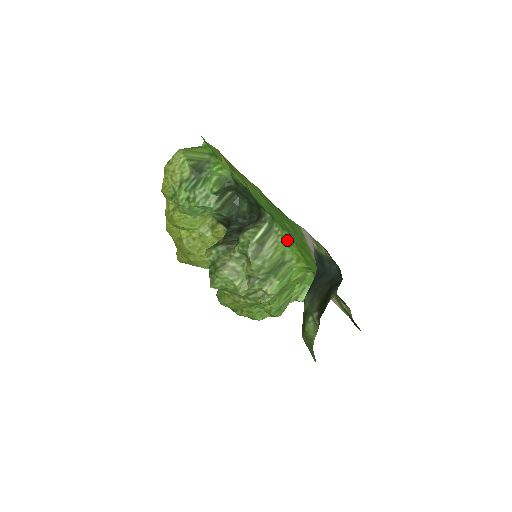
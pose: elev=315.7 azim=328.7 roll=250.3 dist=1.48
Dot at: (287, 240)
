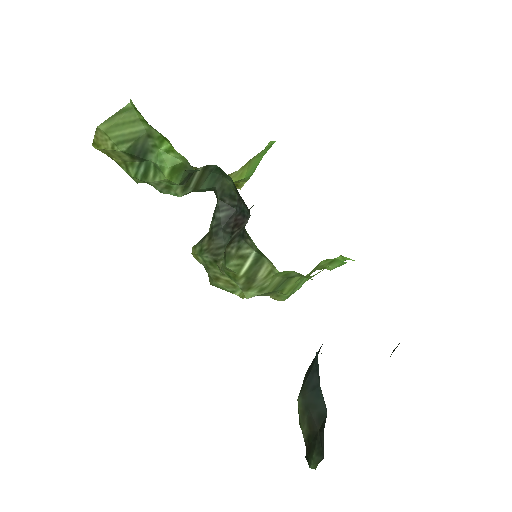
Dot at: occluded
